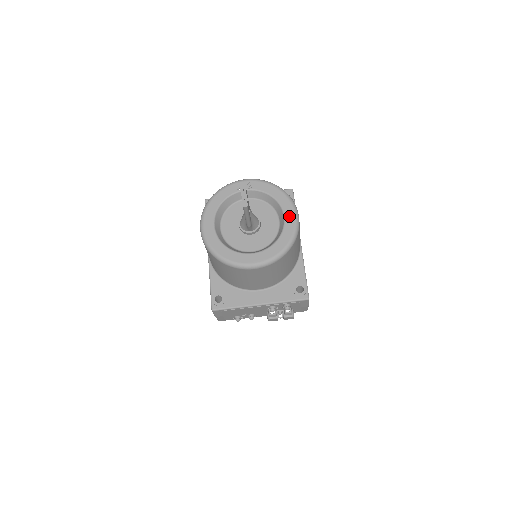
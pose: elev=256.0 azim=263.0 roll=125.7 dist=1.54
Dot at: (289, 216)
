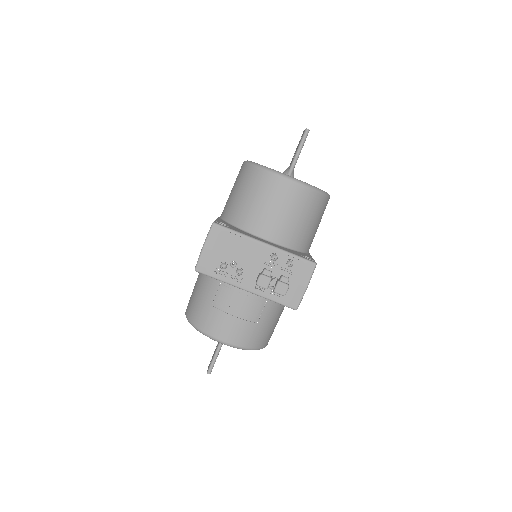
Dot at: occluded
